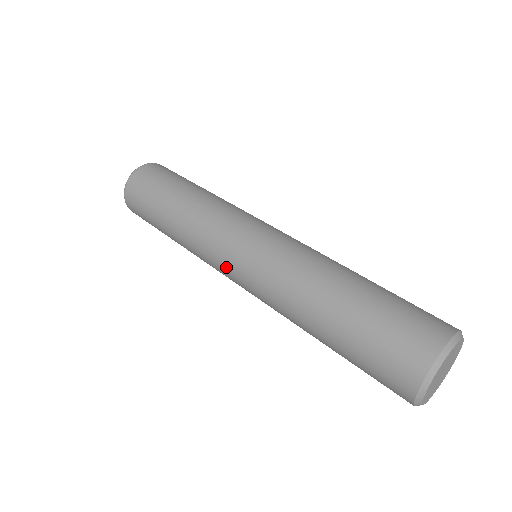
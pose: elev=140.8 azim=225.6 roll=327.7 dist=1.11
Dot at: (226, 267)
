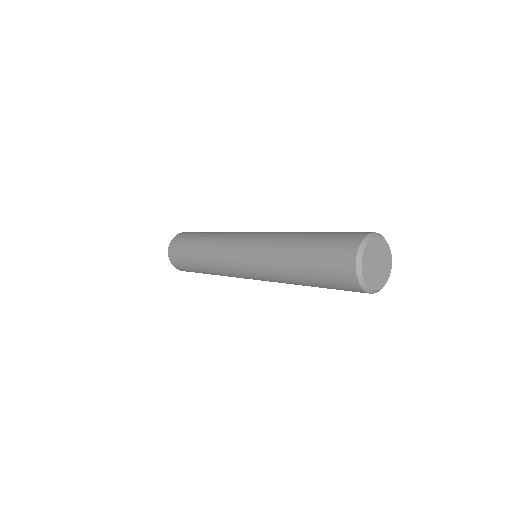
Dot at: (237, 243)
